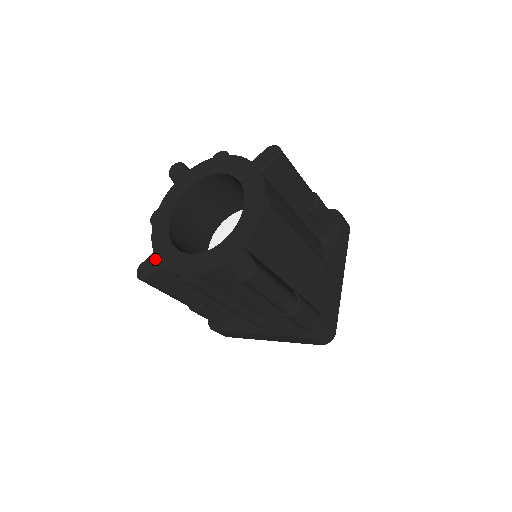
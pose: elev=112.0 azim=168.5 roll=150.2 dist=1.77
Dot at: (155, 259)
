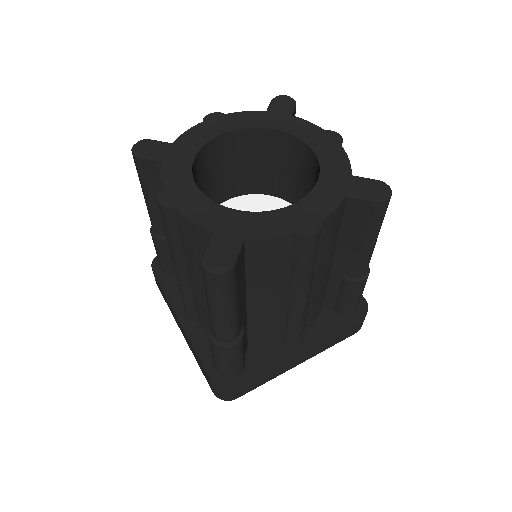
Dot at: (228, 236)
